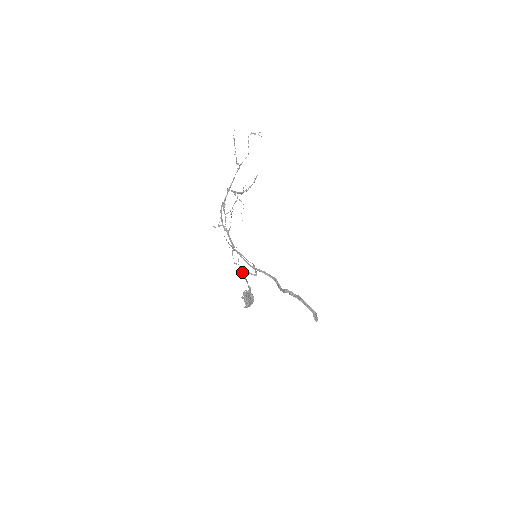
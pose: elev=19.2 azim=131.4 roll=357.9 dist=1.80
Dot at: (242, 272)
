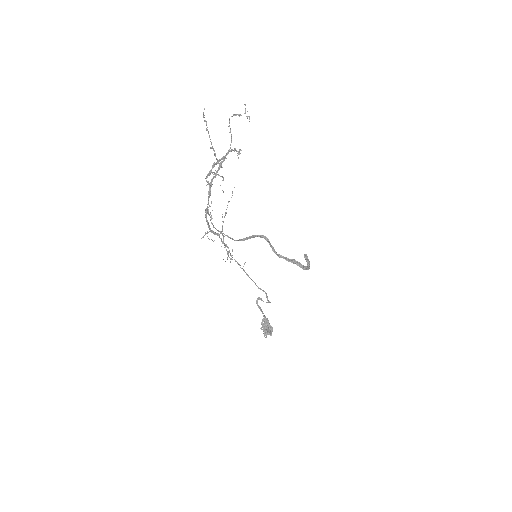
Dot at: occluded
